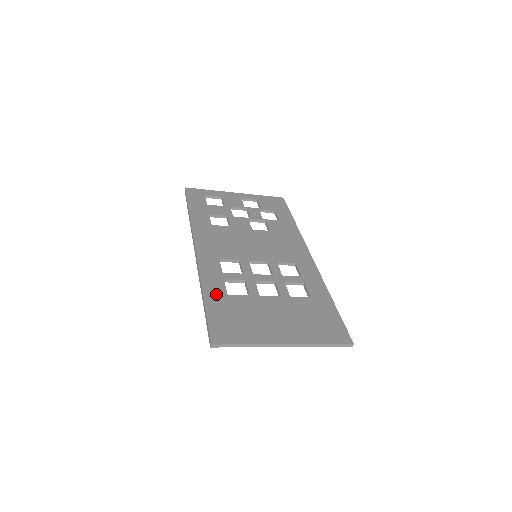
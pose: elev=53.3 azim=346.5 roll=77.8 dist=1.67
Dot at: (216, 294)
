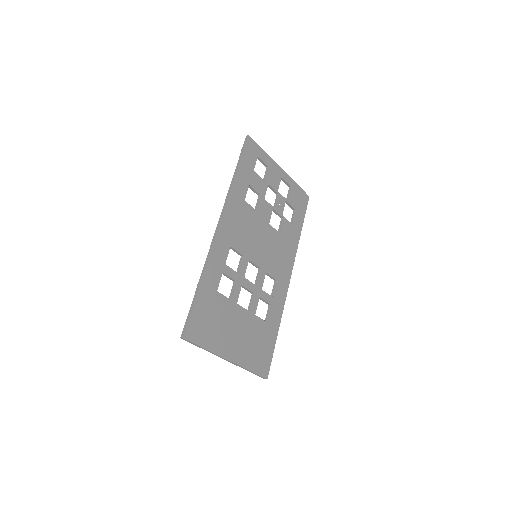
Dot at: (210, 286)
